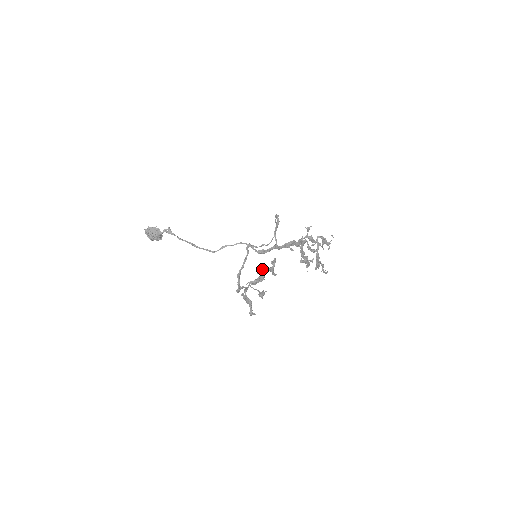
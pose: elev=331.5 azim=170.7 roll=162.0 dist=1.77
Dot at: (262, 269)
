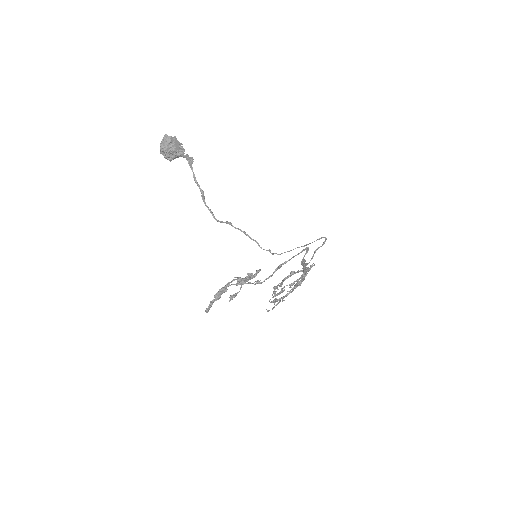
Dot at: occluded
